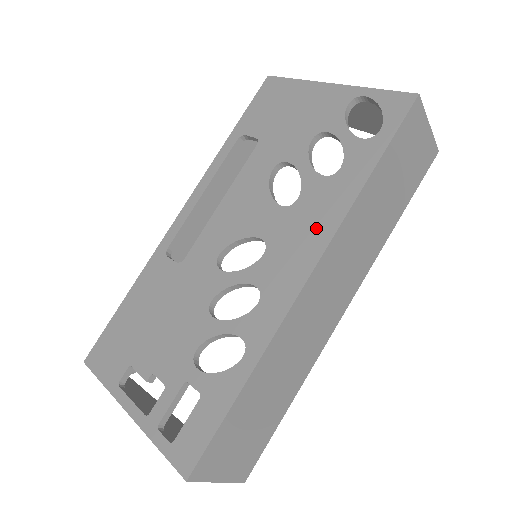
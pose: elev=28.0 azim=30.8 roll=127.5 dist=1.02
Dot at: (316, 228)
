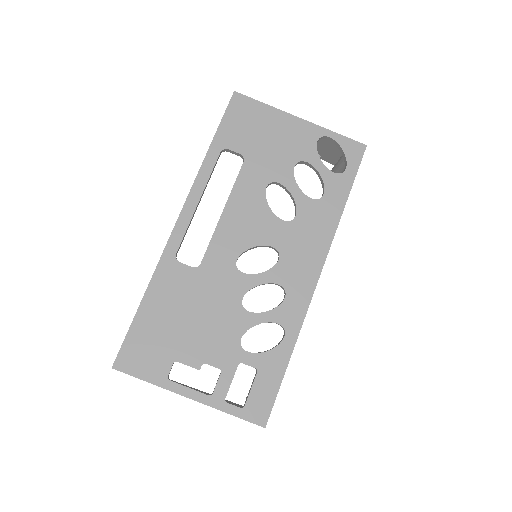
Dot at: (316, 240)
